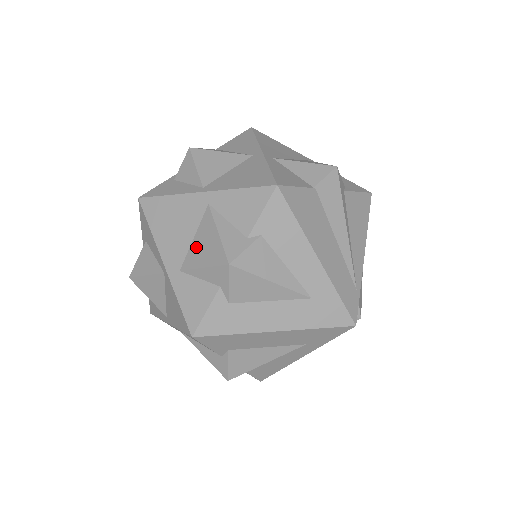
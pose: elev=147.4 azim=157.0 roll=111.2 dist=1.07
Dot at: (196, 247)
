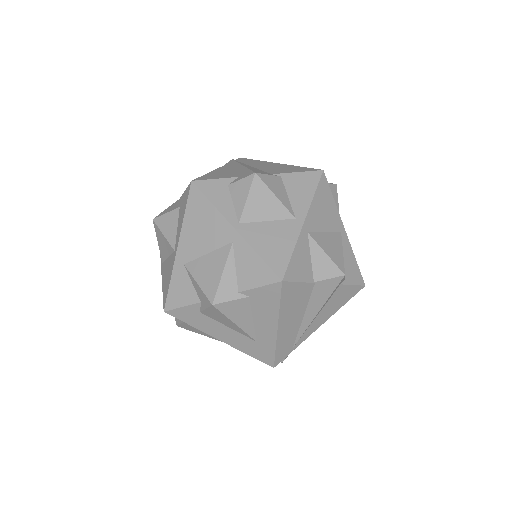
Dot at: (204, 263)
